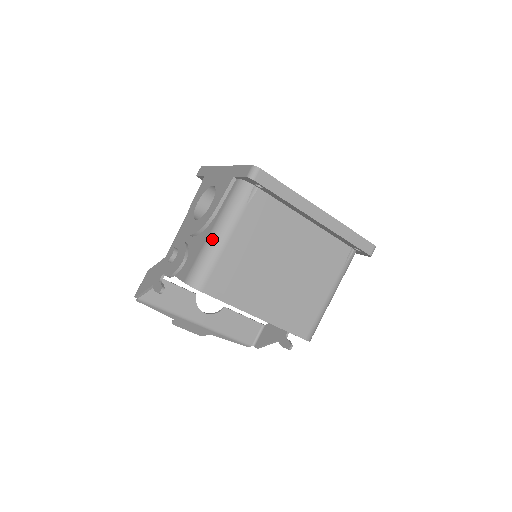
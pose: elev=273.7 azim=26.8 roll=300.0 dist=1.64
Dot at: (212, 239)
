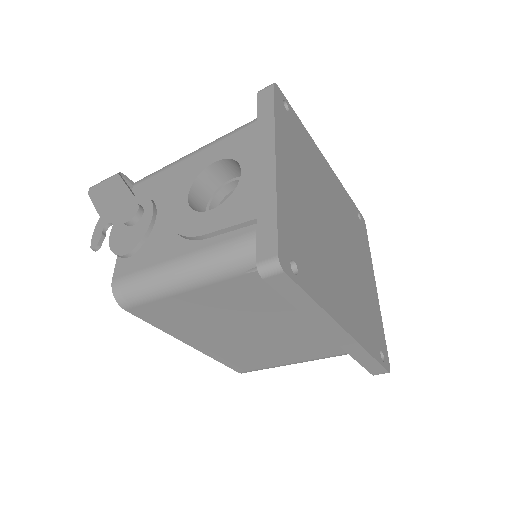
Dot at: (170, 272)
